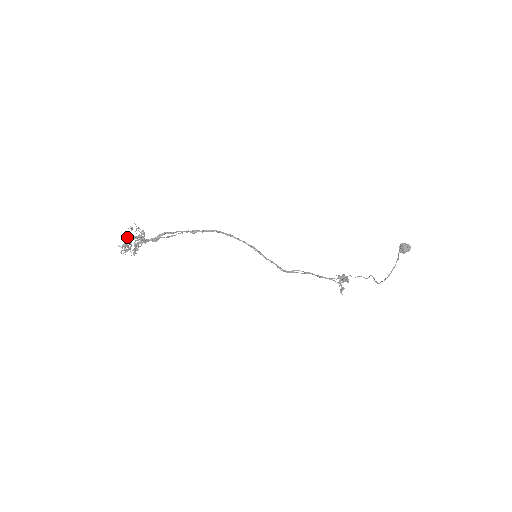
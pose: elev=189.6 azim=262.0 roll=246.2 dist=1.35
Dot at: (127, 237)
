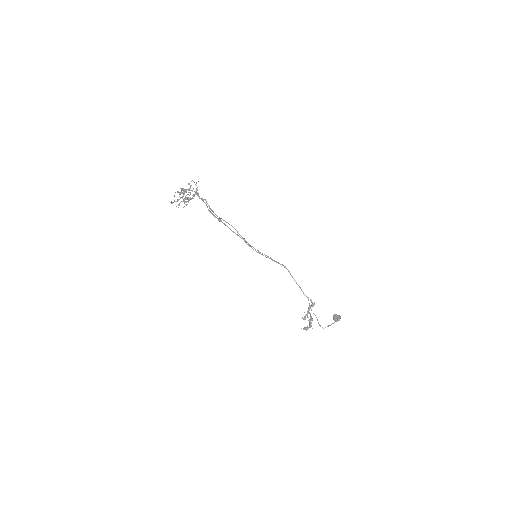
Dot at: (193, 181)
